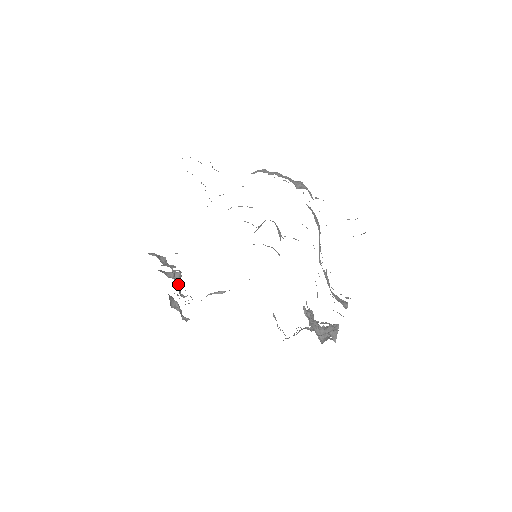
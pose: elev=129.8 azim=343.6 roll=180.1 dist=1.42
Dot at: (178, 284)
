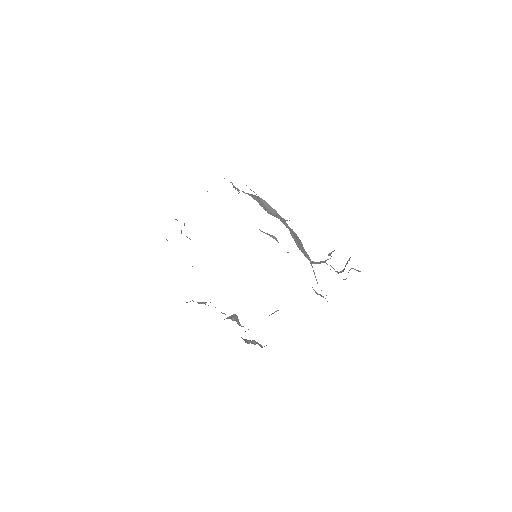
Dot at: (233, 319)
